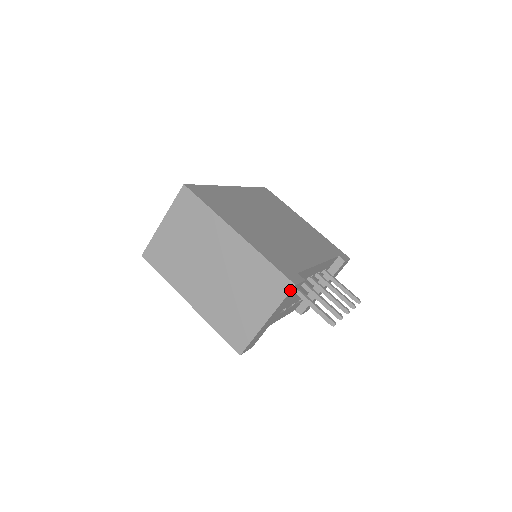
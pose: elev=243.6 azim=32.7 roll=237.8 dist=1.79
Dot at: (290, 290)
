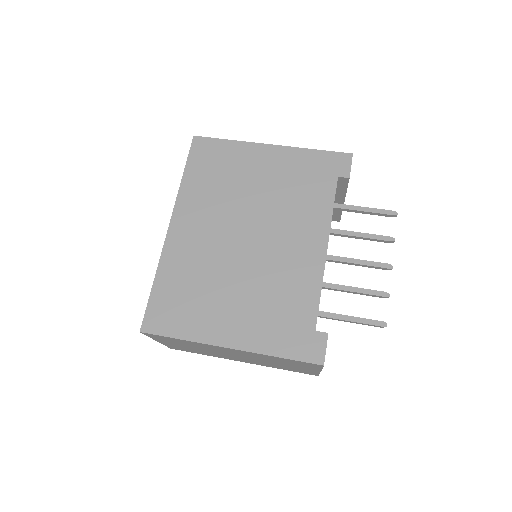
Dot at: occluded
